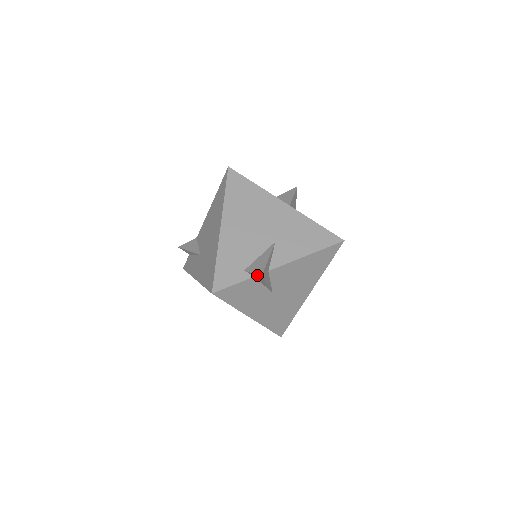
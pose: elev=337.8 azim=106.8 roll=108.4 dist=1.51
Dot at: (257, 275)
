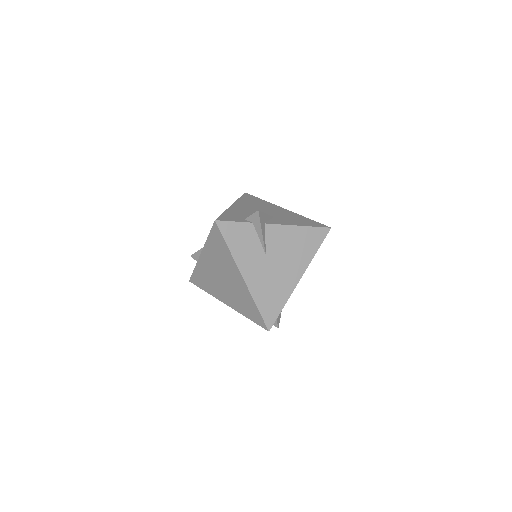
Dot at: (255, 213)
